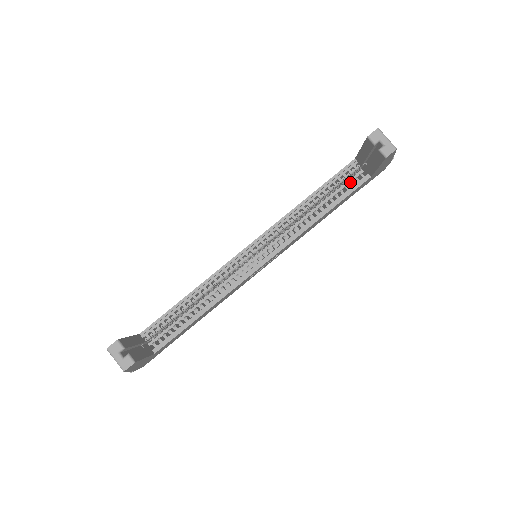
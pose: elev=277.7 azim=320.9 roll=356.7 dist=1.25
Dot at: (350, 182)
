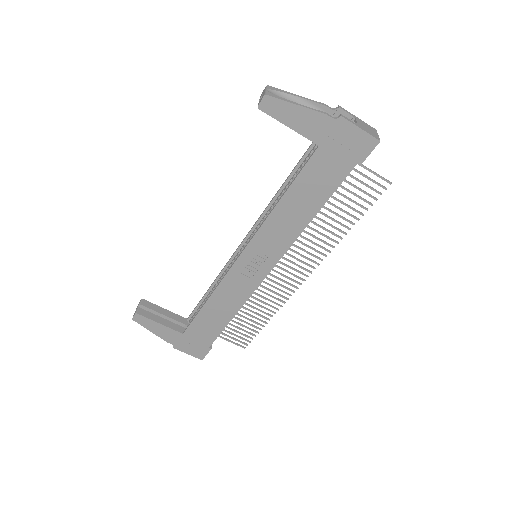
Dot at: occluded
